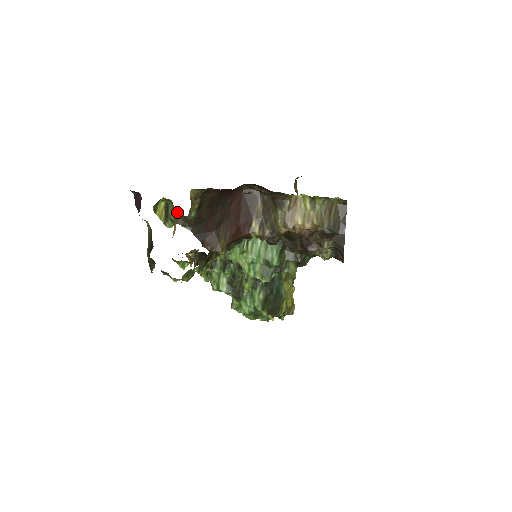
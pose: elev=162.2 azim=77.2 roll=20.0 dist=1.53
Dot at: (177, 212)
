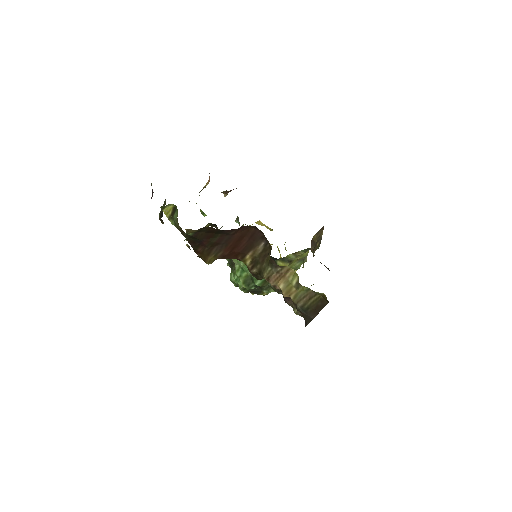
Dot at: occluded
